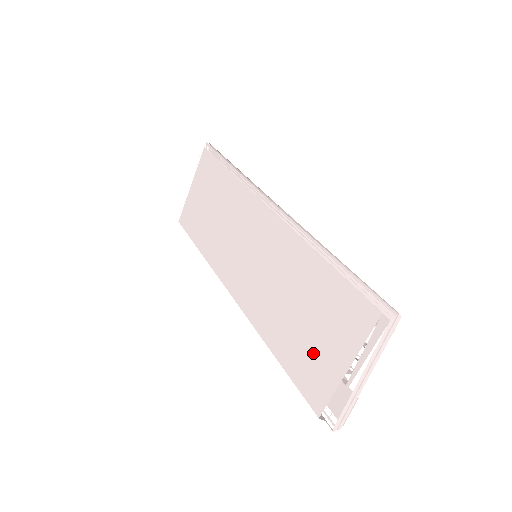
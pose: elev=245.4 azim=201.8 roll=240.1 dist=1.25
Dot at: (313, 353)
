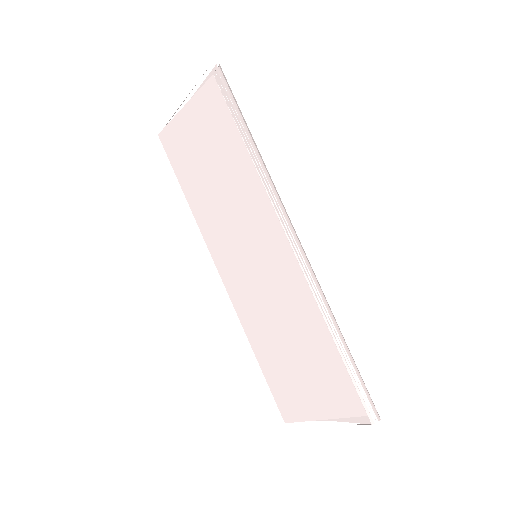
Dot at: (295, 387)
